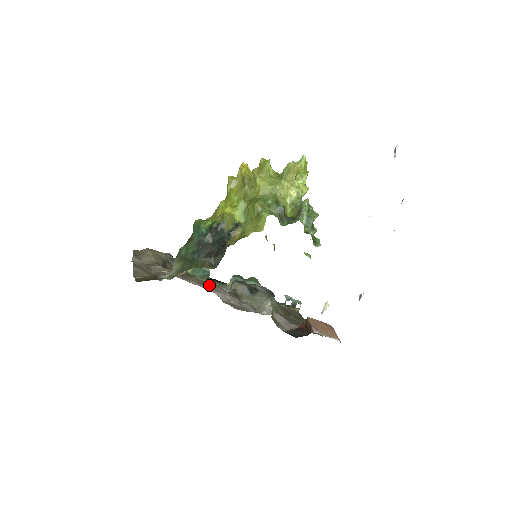
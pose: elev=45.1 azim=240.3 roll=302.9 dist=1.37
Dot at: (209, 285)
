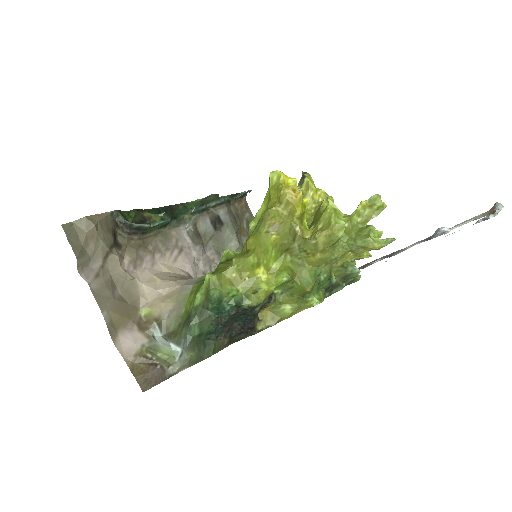
Dot at: (170, 240)
